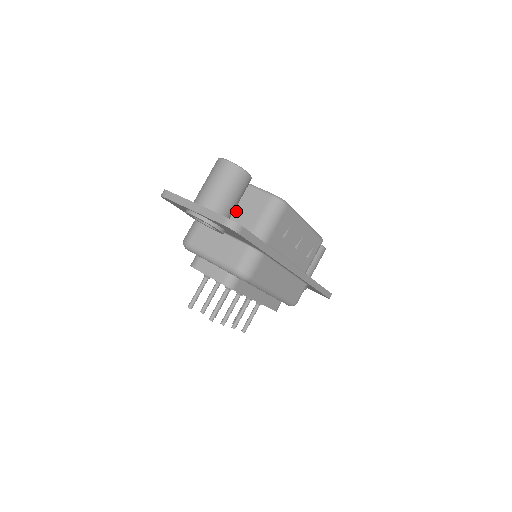
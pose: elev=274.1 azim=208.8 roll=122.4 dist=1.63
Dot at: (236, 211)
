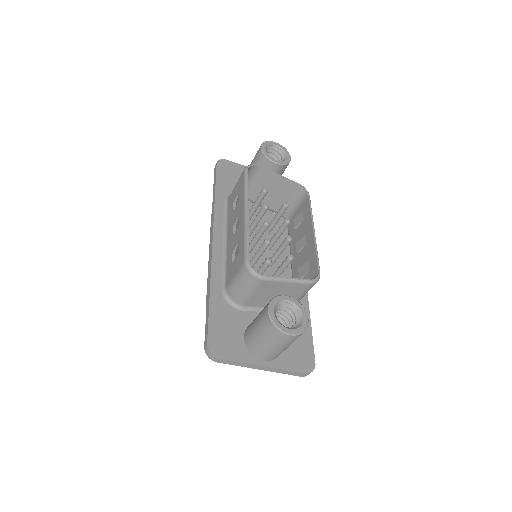
Dot at: (269, 300)
